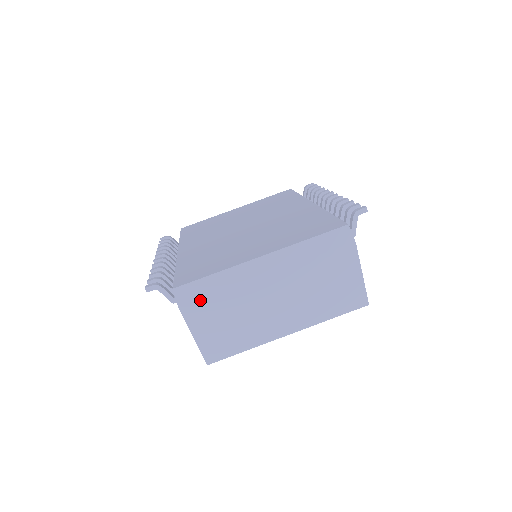
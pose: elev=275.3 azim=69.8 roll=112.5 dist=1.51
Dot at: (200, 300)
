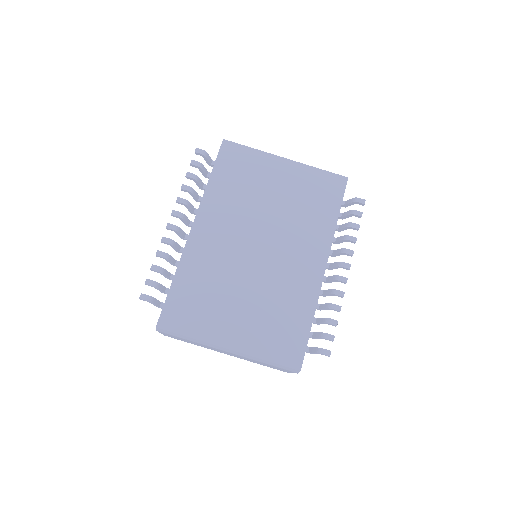
Dot at: (173, 335)
